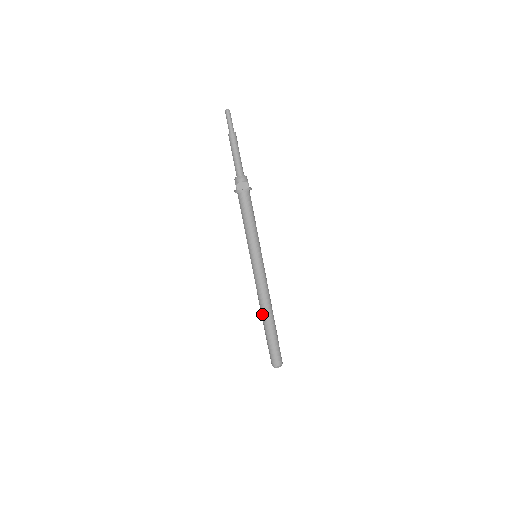
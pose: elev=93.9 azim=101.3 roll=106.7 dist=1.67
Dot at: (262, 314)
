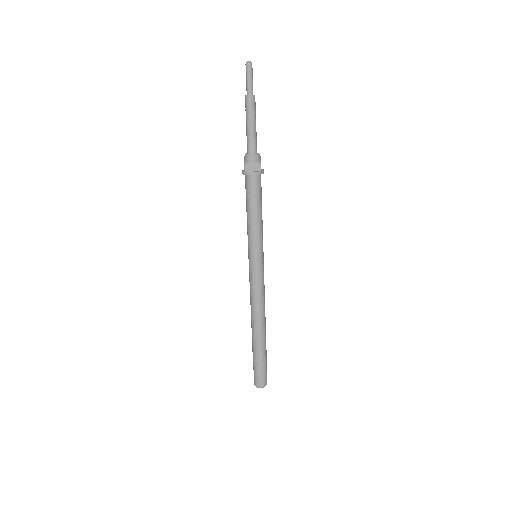
Dot at: (252, 325)
